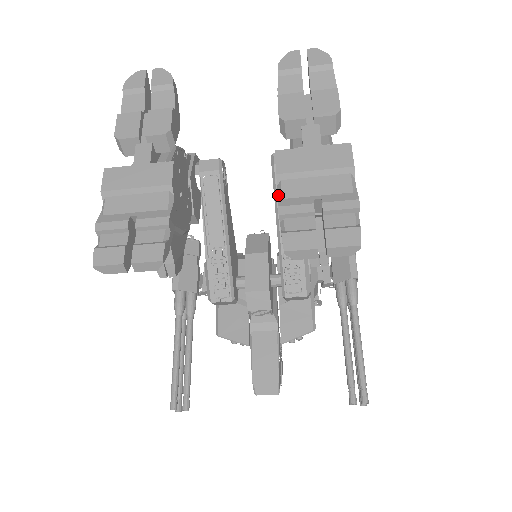
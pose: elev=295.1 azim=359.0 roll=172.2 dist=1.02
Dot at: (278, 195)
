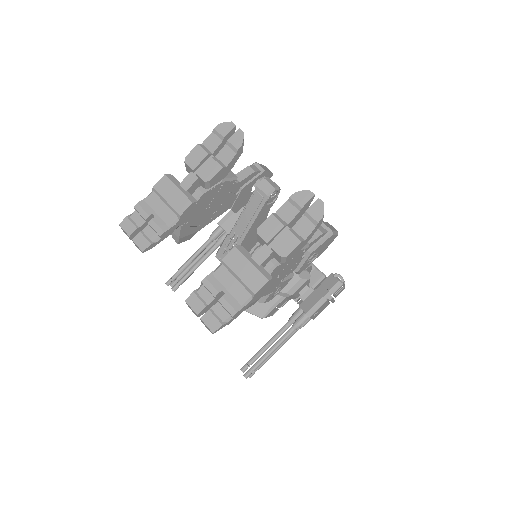
Dot at: (215, 270)
